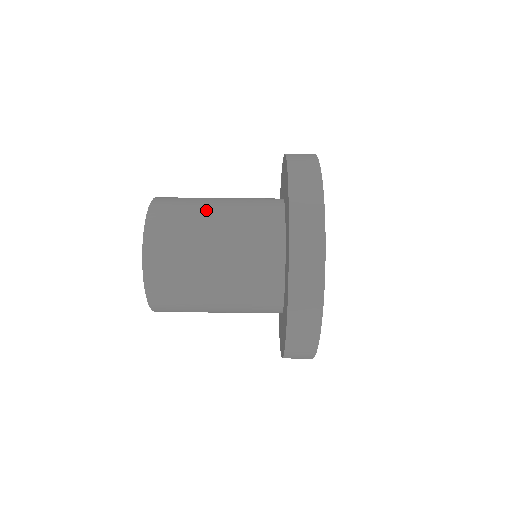
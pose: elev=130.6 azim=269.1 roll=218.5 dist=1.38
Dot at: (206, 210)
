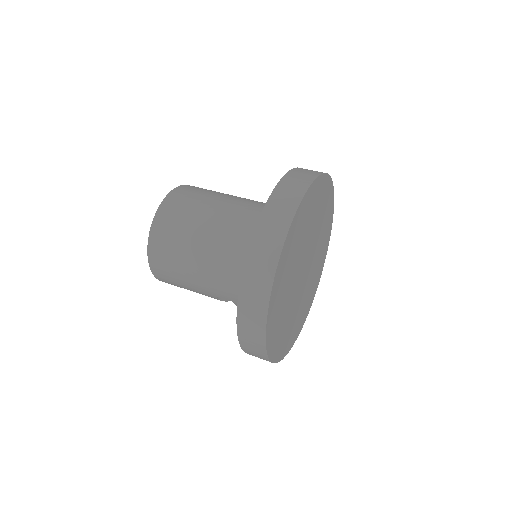
Dot at: (225, 195)
